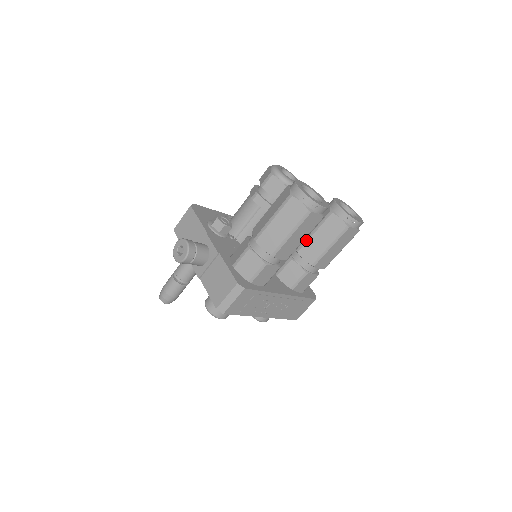
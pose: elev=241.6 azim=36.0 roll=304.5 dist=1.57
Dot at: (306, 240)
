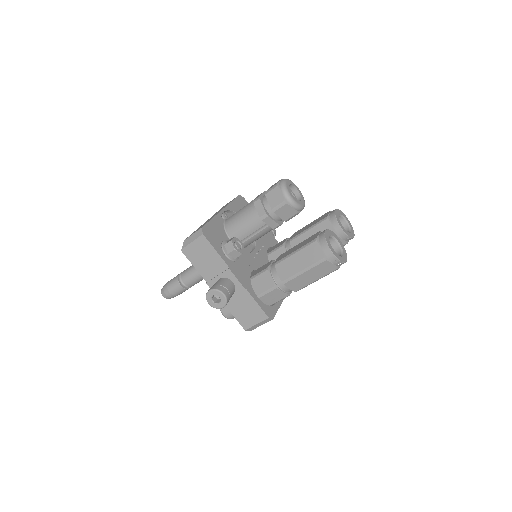
Dot at: occluded
